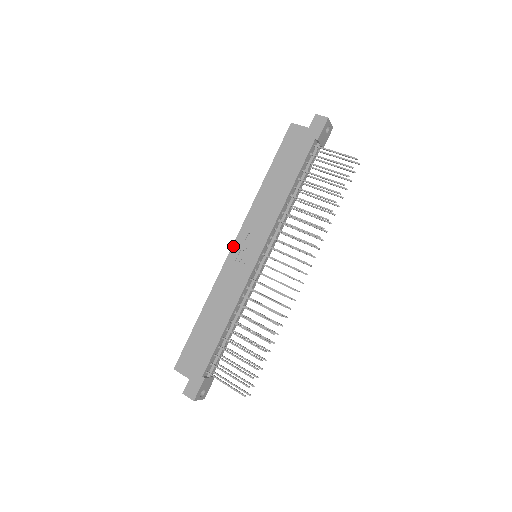
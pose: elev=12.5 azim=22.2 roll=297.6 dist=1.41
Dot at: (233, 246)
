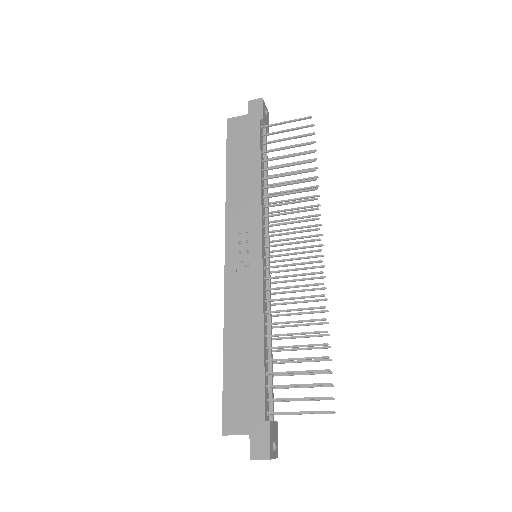
Dot at: (226, 255)
